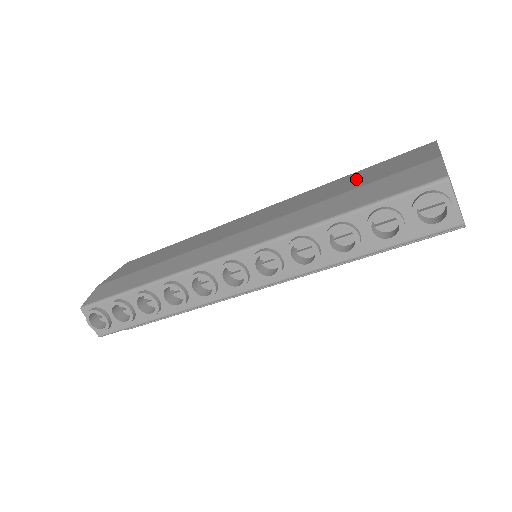
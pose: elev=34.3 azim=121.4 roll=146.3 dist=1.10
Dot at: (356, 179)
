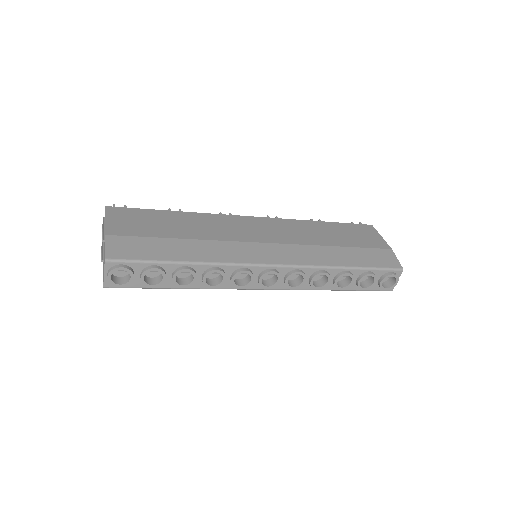
Dot at: (338, 233)
